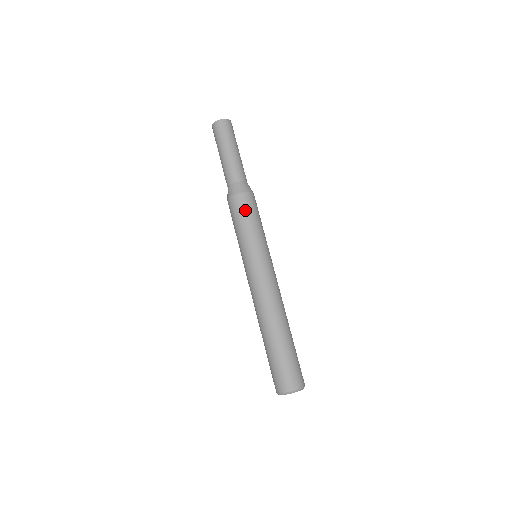
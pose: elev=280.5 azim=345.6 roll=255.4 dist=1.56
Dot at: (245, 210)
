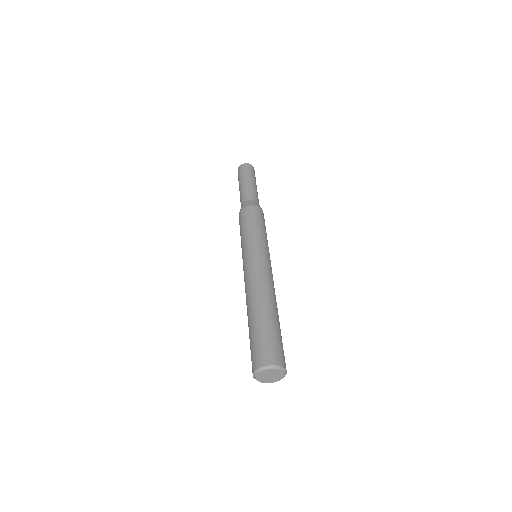
Dot at: (249, 217)
